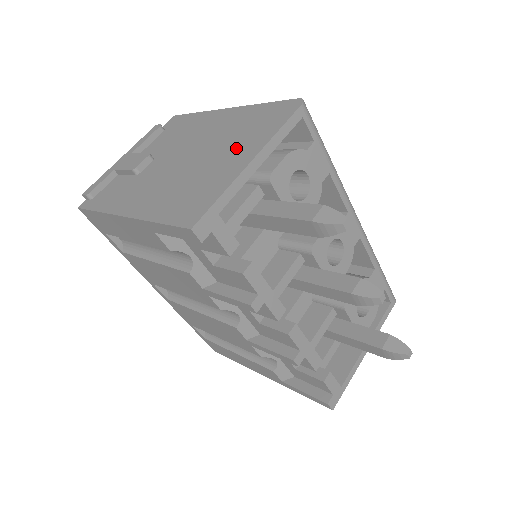
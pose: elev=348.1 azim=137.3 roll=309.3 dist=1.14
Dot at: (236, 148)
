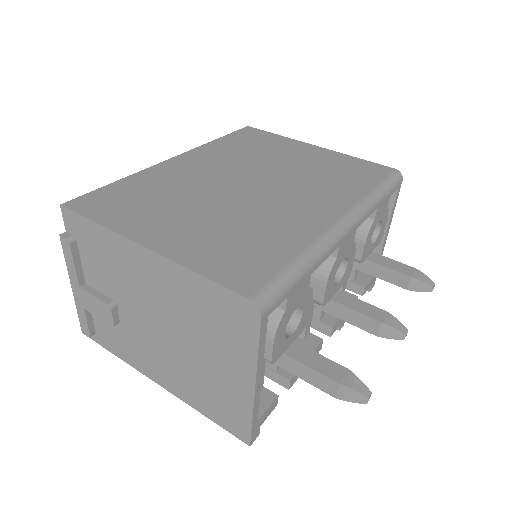
Dot at: (220, 355)
